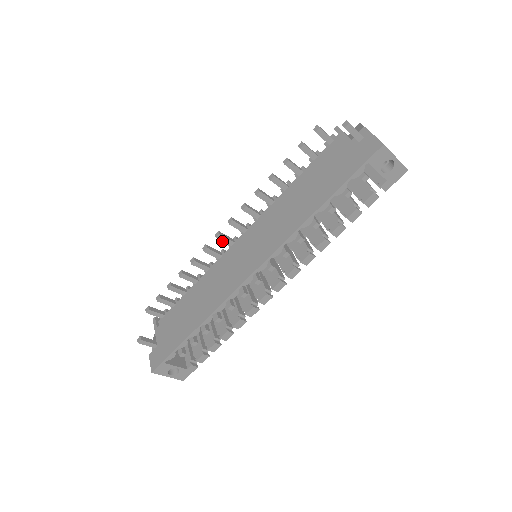
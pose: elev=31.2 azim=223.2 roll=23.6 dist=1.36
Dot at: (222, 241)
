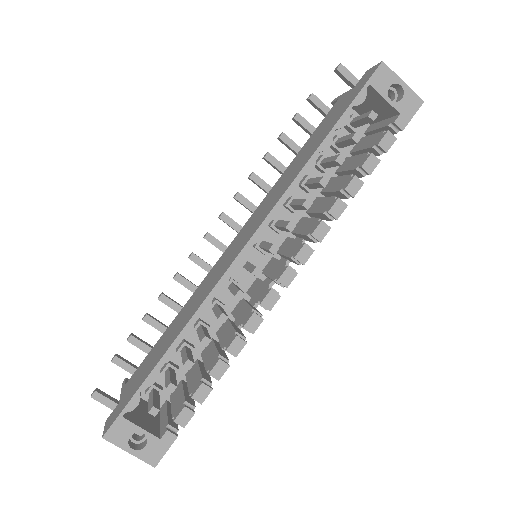
Dot at: (212, 244)
